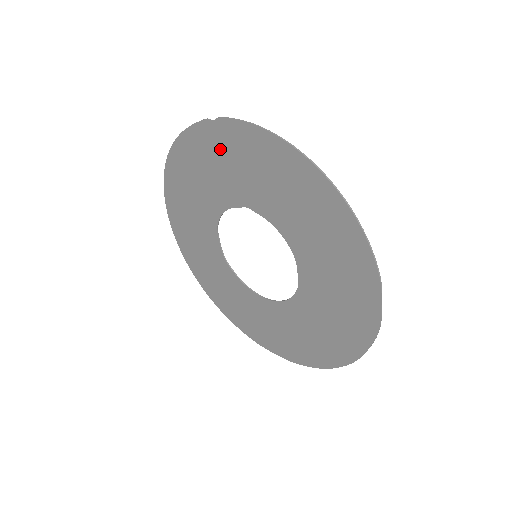
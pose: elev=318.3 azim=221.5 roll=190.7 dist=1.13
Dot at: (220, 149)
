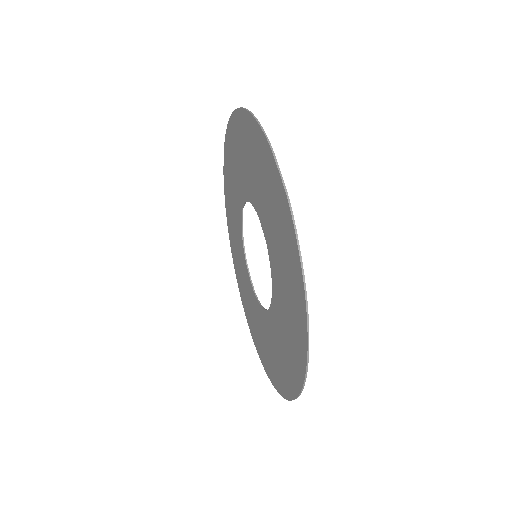
Dot at: (229, 180)
